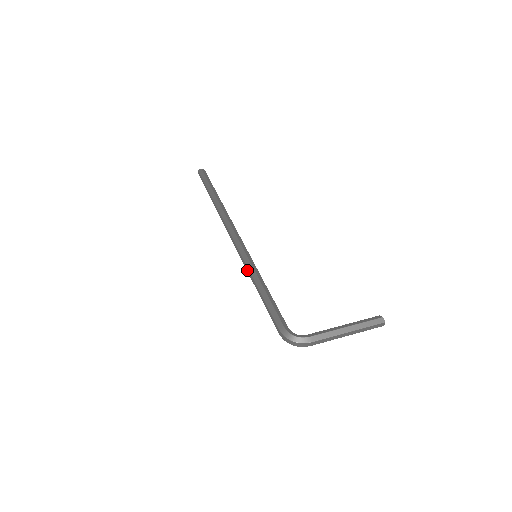
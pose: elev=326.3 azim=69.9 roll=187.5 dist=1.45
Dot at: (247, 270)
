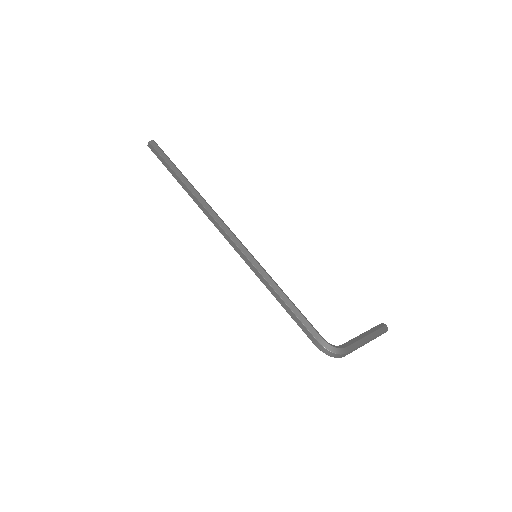
Dot at: (255, 272)
